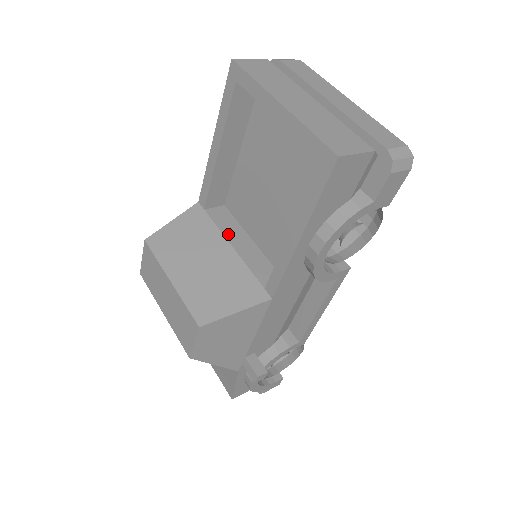
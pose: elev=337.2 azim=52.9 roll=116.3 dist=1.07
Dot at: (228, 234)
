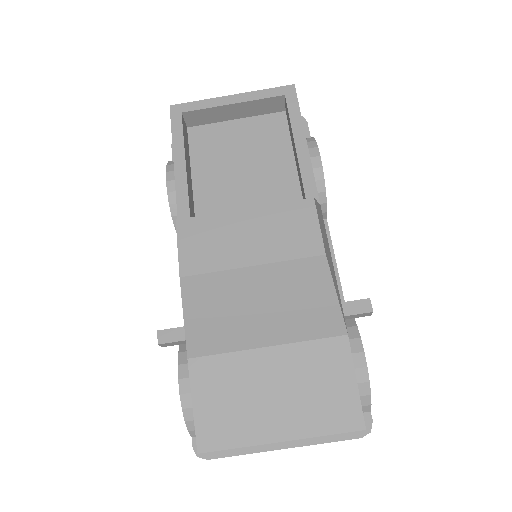
Dot at: occluded
